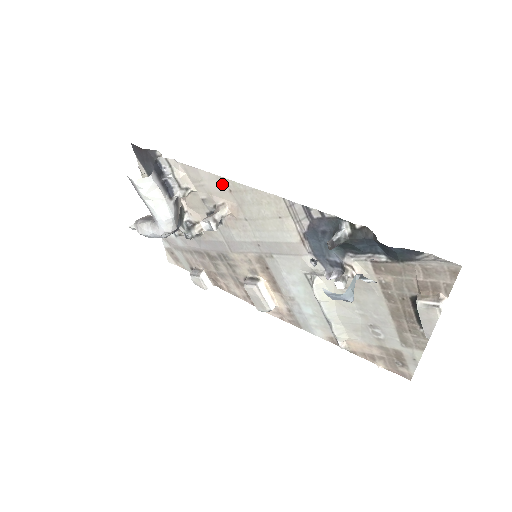
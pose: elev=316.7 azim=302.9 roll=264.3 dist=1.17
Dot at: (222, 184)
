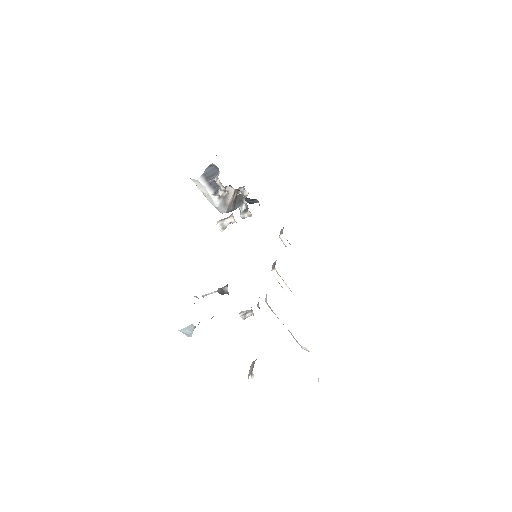
Dot at: occluded
